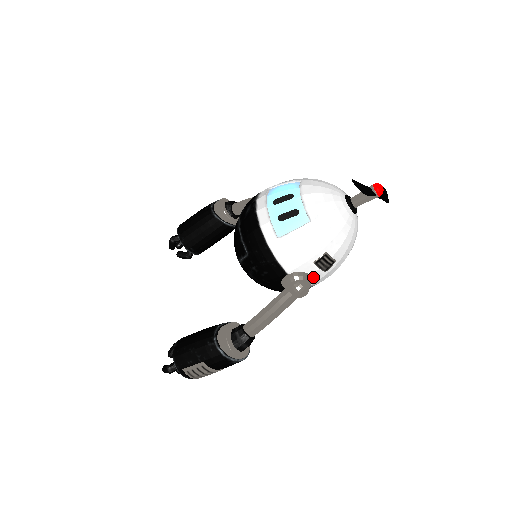
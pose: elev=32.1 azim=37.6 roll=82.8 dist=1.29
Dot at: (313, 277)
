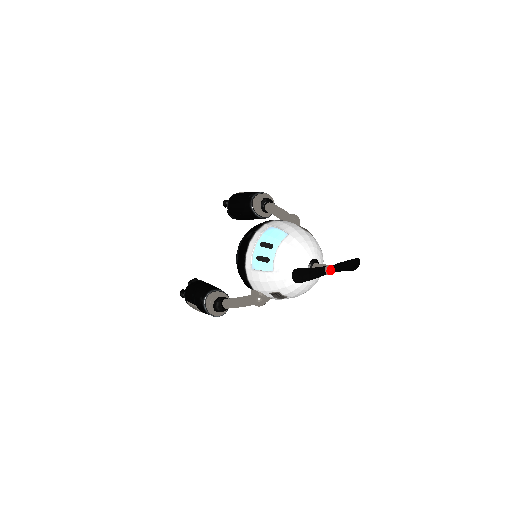
Dot at: (271, 298)
